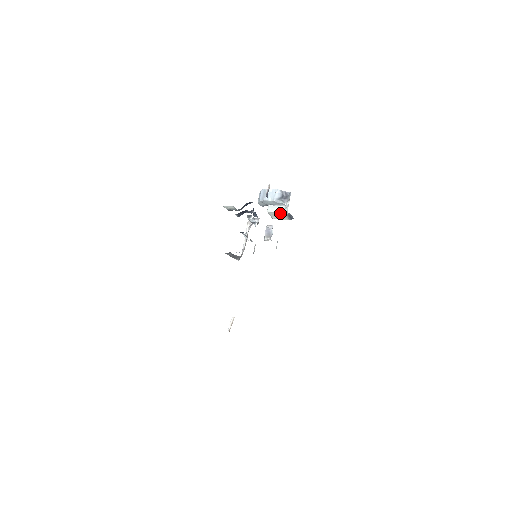
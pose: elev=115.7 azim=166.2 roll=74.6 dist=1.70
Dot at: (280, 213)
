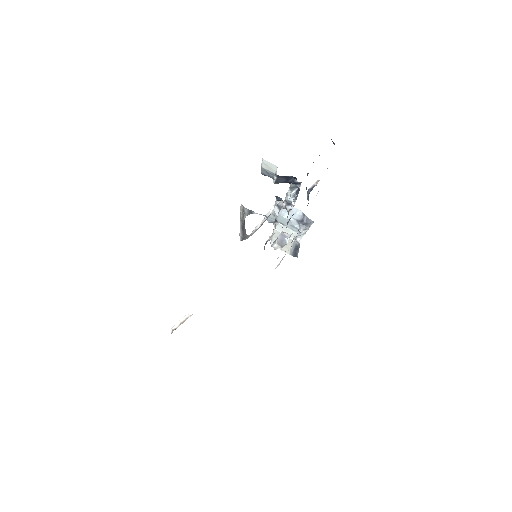
Dot at: occluded
